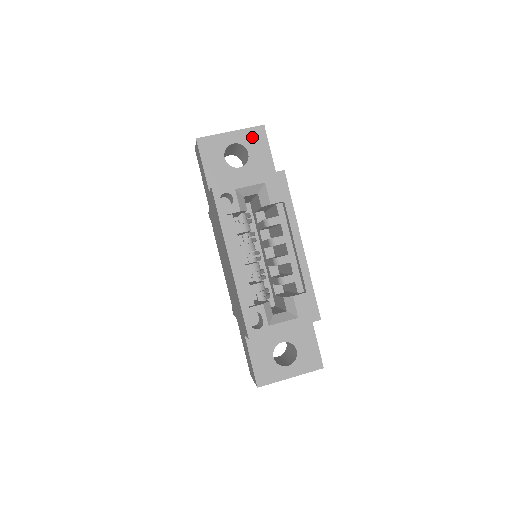
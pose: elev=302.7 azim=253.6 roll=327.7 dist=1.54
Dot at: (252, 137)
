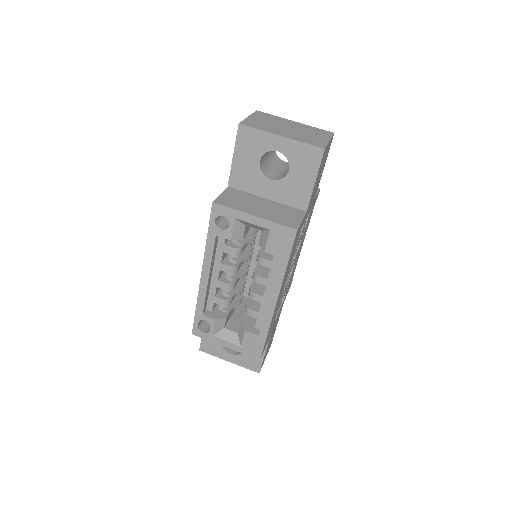
Dot at: (303, 155)
